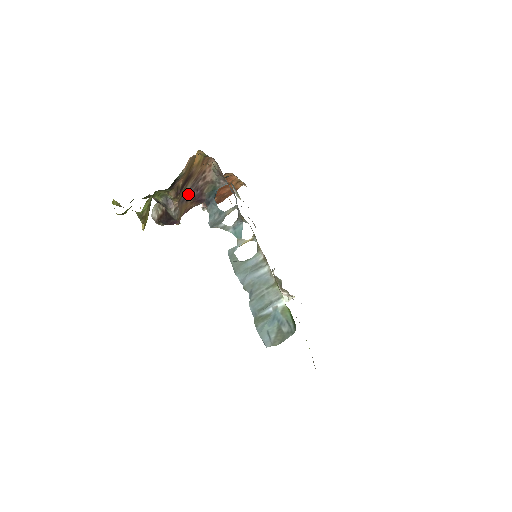
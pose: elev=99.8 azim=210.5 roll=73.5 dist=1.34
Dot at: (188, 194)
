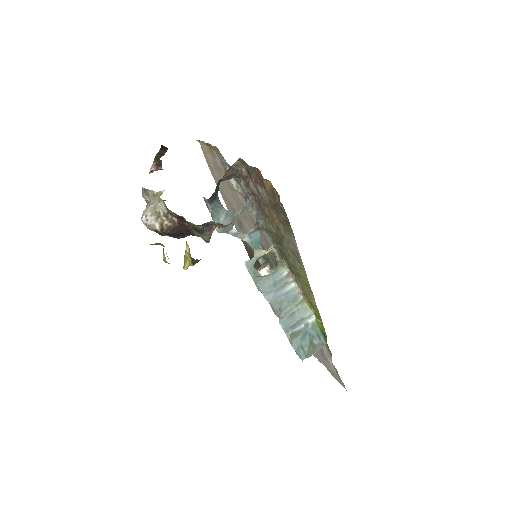
Dot at: occluded
